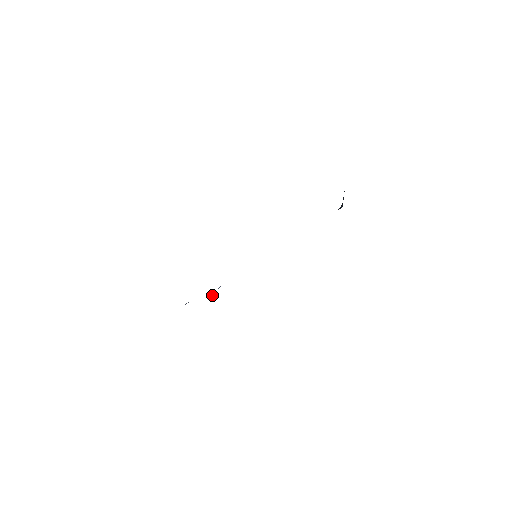
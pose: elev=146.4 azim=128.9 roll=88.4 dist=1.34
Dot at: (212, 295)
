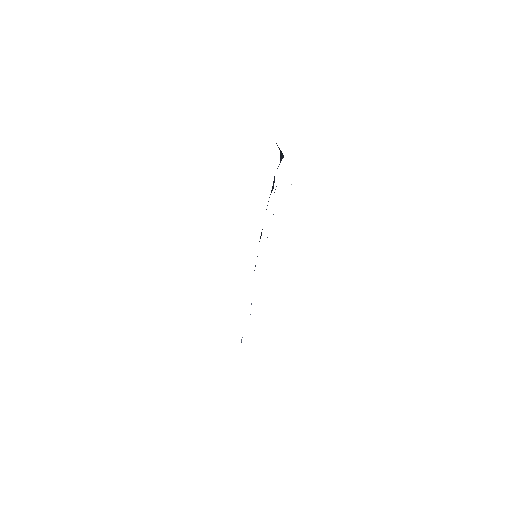
Dot at: (250, 314)
